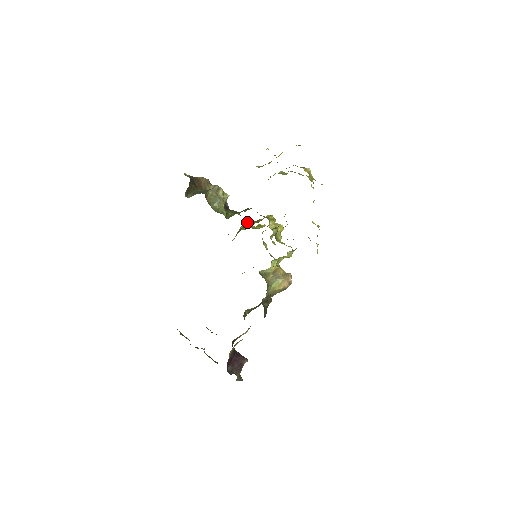
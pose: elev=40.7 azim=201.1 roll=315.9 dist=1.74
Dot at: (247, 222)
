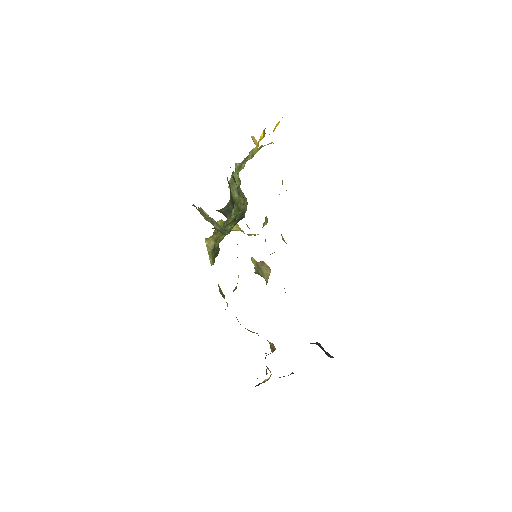
Dot at: (209, 239)
